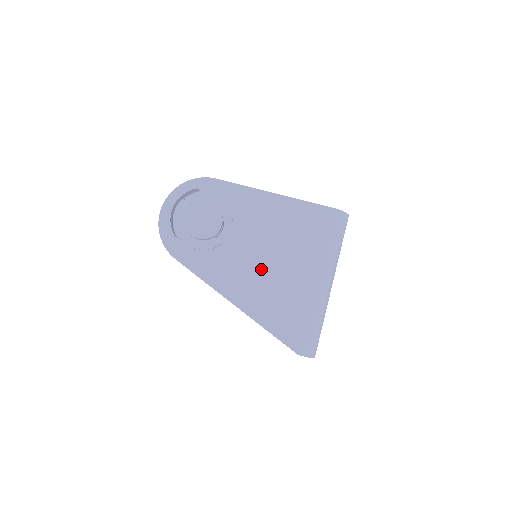
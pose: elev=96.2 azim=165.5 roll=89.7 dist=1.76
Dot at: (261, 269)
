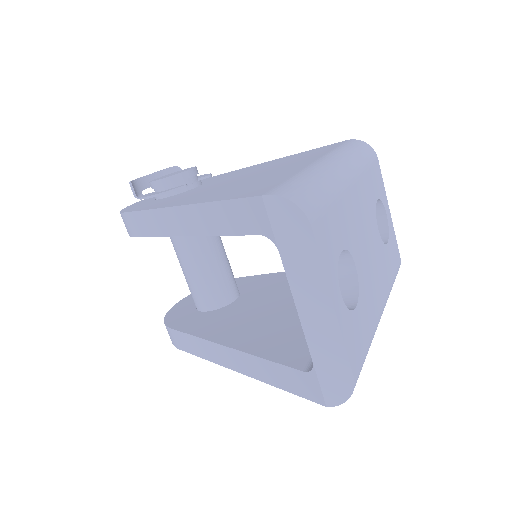
Dot at: (232, 183)
